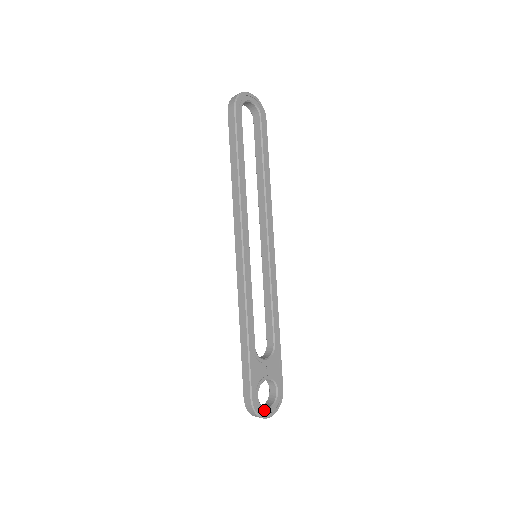
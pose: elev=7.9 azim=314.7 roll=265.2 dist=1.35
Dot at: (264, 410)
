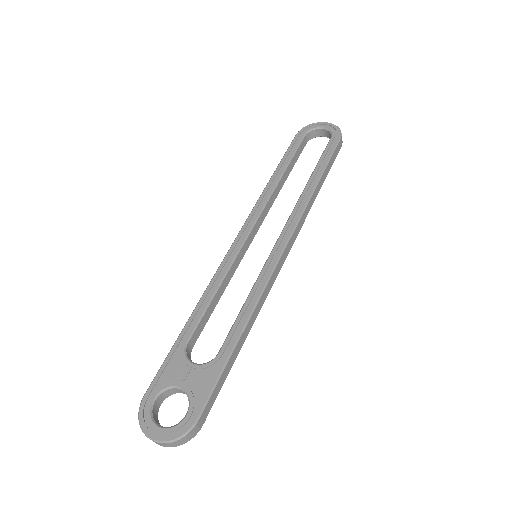
Dot at: (151, 423)
